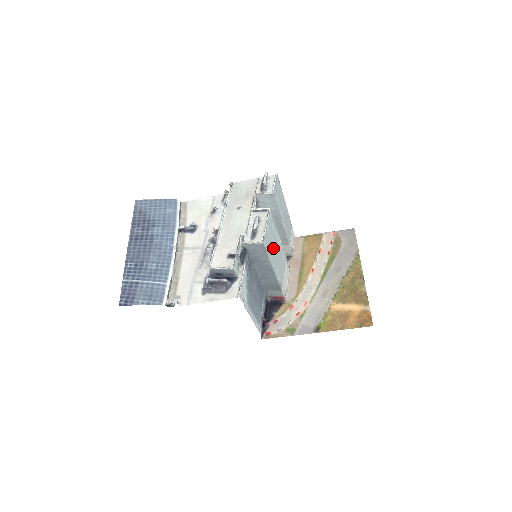
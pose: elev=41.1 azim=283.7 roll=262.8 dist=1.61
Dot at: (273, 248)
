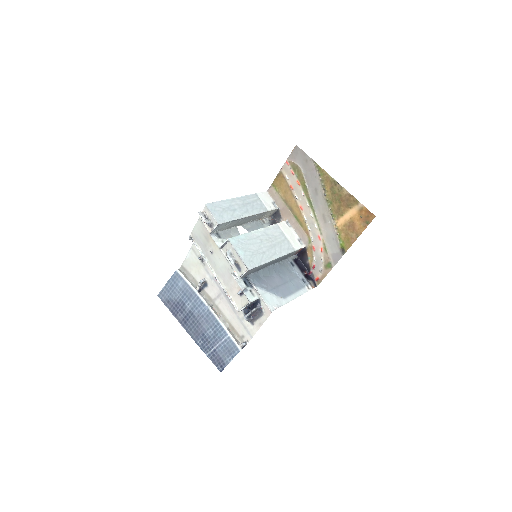
Dot at: (259, 250)
